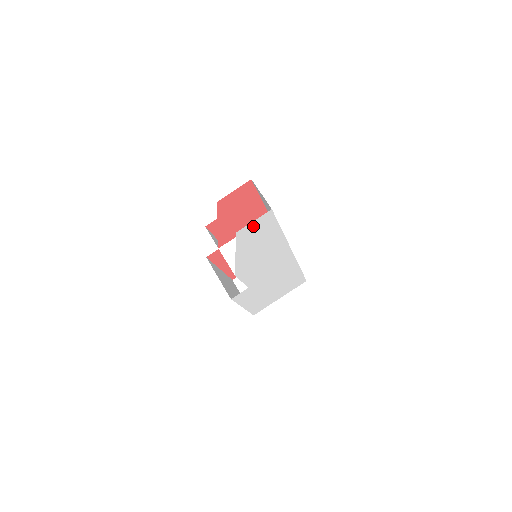
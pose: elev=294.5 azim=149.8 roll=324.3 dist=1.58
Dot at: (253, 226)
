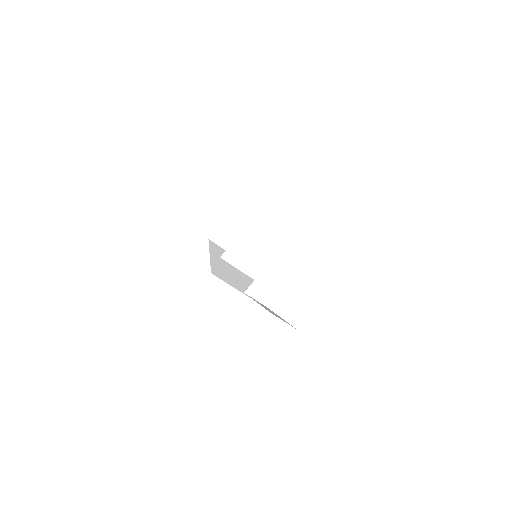
Dot at: occluded
